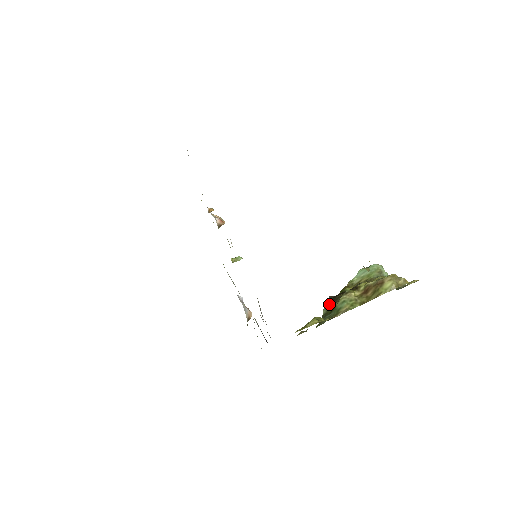
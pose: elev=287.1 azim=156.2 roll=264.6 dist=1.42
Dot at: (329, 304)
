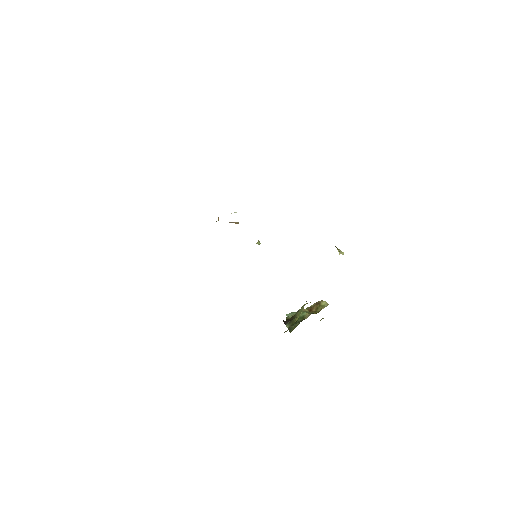
Dot at: (288, 321)
